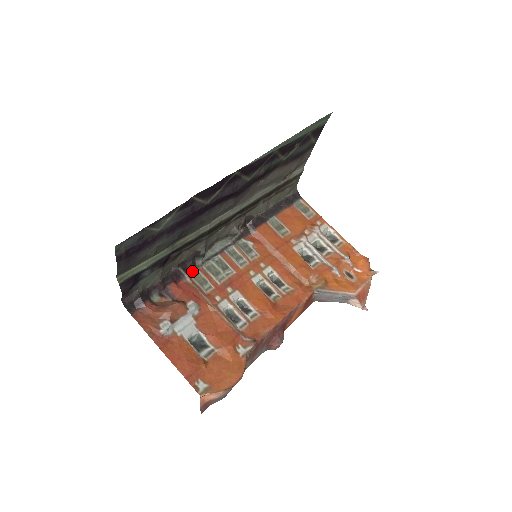
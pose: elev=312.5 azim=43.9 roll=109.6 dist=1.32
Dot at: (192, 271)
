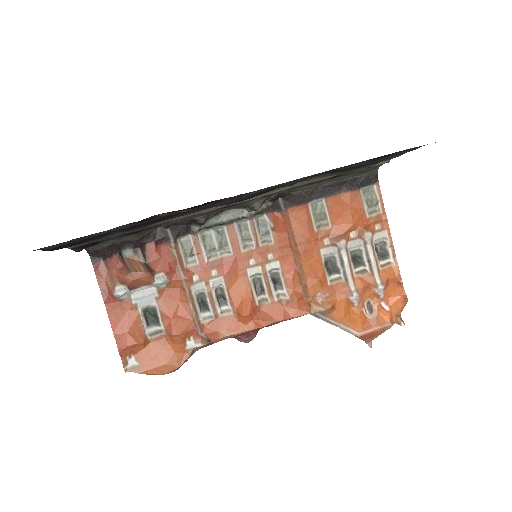
Dot at: (183, 235)
